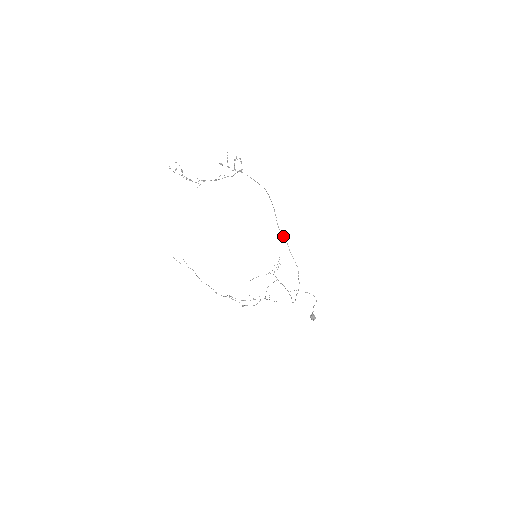
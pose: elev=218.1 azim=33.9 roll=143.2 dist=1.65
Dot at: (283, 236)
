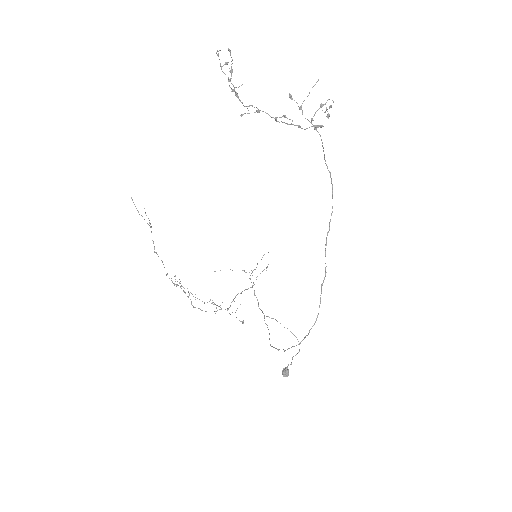
Dot at: occluded
